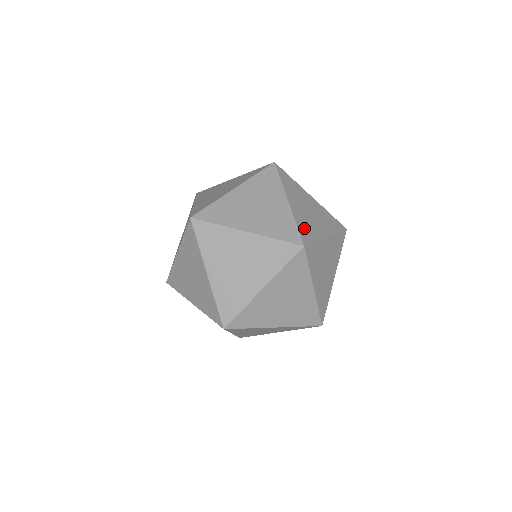
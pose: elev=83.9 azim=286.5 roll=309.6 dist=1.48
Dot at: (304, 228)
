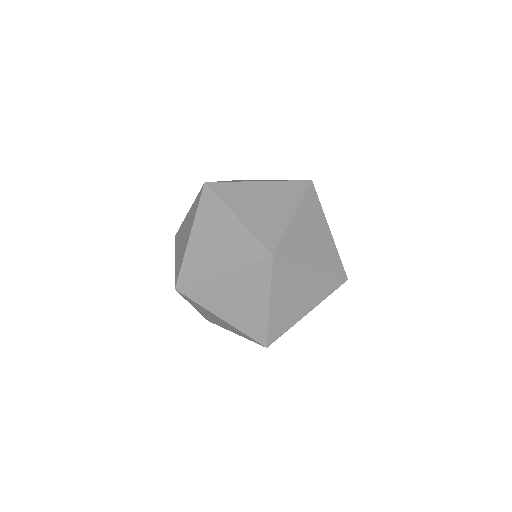
Dot at: (290, 244)
